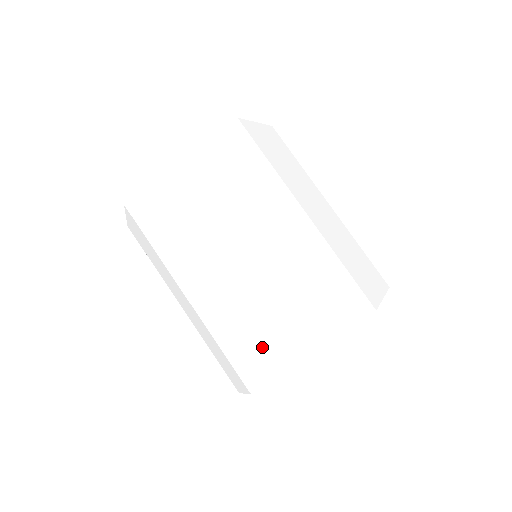
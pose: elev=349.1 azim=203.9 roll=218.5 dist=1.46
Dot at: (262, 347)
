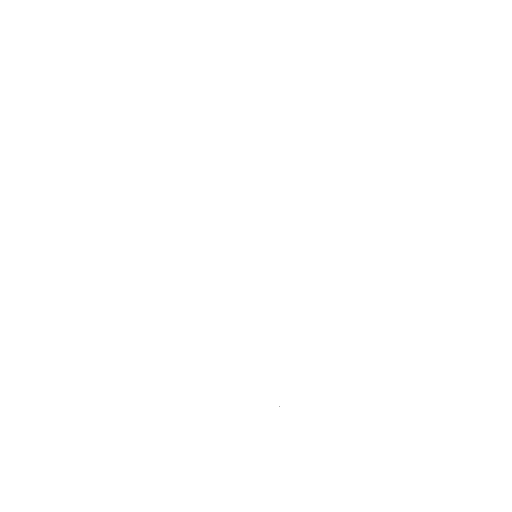
Dot at: (349, 311)
